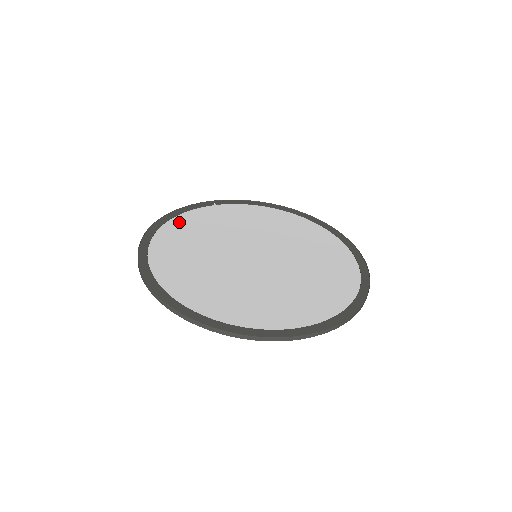
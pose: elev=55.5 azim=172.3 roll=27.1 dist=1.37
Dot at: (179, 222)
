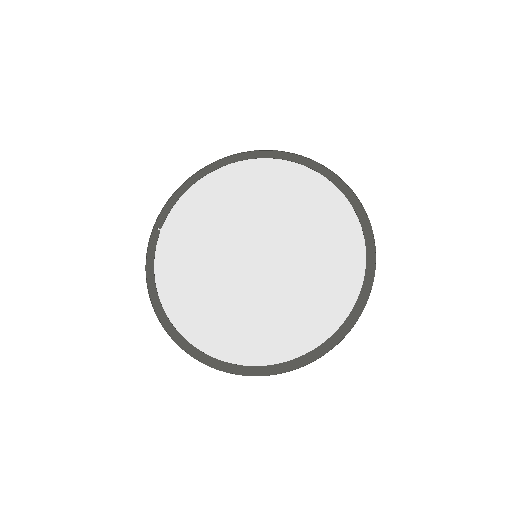
Dot at: (166, 285)
